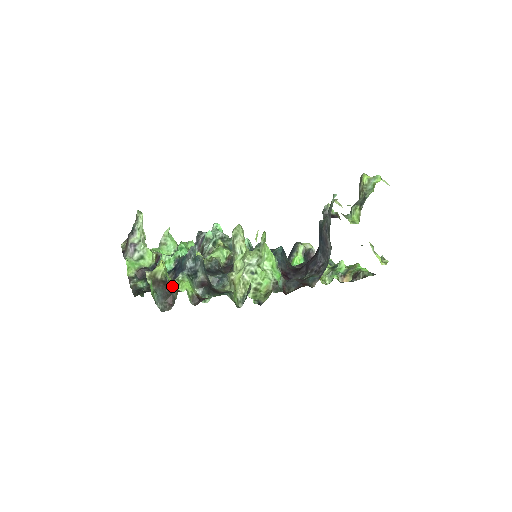
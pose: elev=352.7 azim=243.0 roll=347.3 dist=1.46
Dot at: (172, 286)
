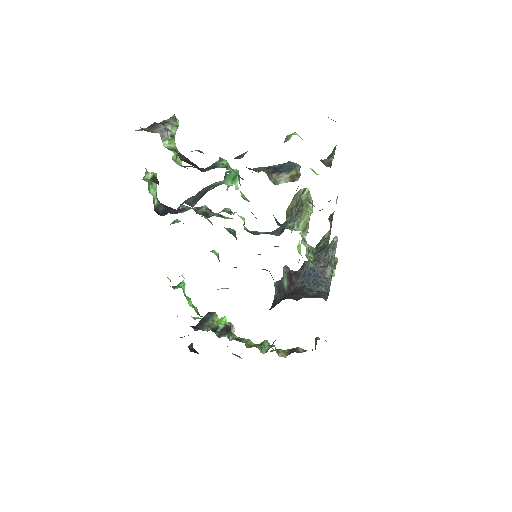
Dot at: occluded
